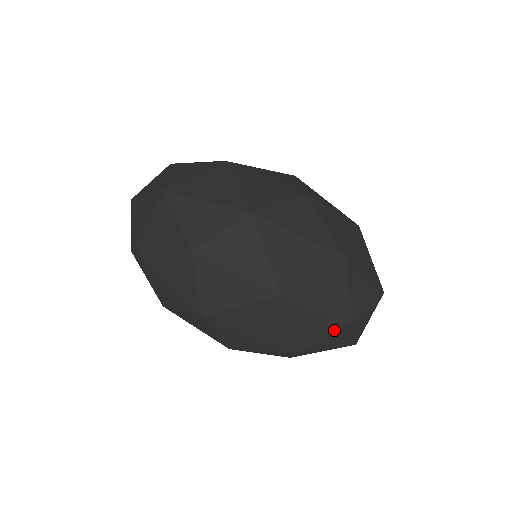
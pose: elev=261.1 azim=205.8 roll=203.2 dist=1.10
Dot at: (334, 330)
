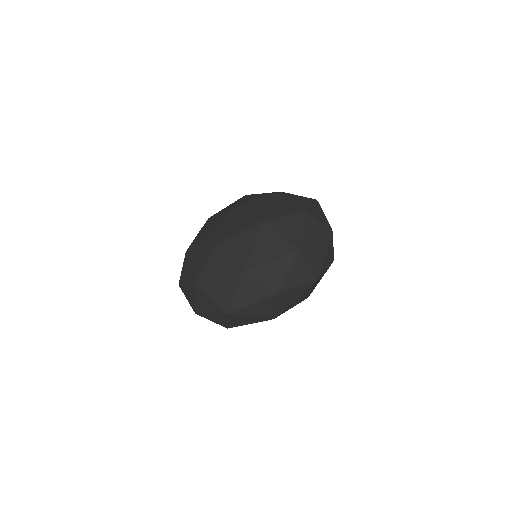
Dot at: (274, 302)
